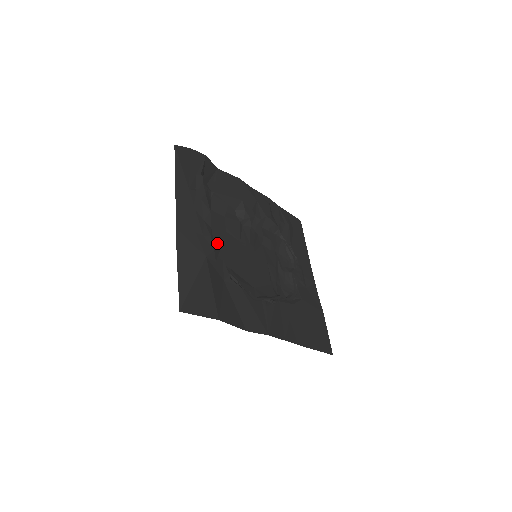
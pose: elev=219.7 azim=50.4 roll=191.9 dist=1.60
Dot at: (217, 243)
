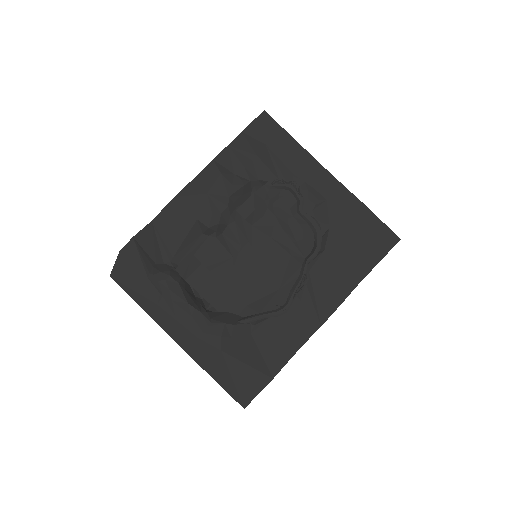
Dot at: (219, 301)
